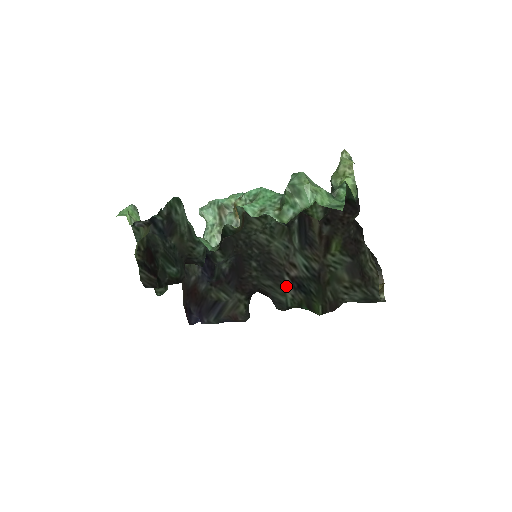
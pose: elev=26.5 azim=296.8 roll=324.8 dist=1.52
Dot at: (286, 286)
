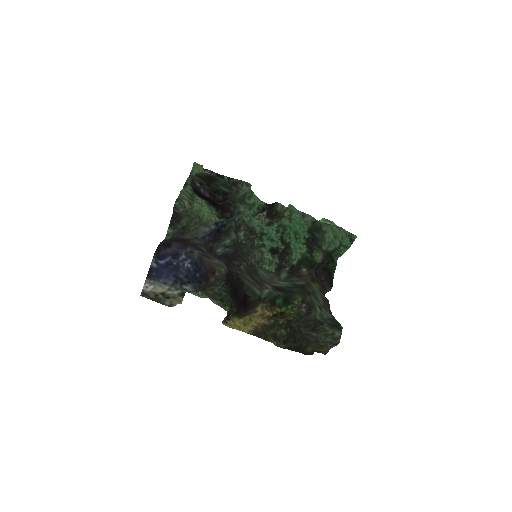
Dot at: (265, 287)
